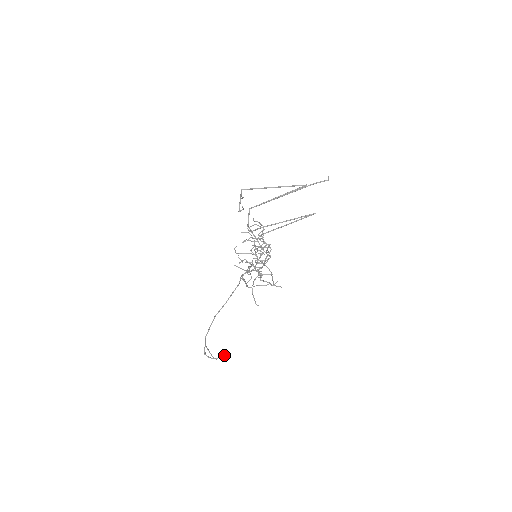
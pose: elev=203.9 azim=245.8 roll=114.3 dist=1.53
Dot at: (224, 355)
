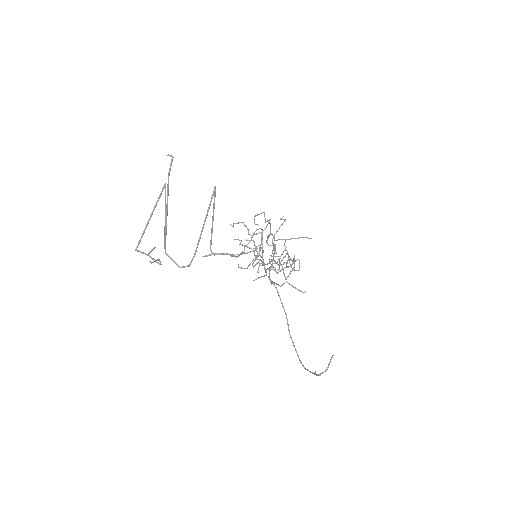
Dot at: (330, 360)
